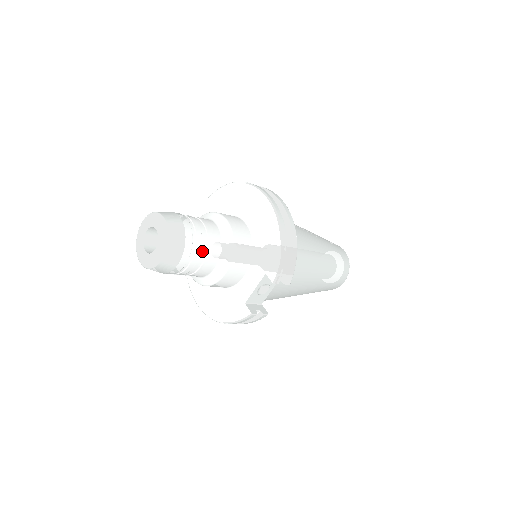
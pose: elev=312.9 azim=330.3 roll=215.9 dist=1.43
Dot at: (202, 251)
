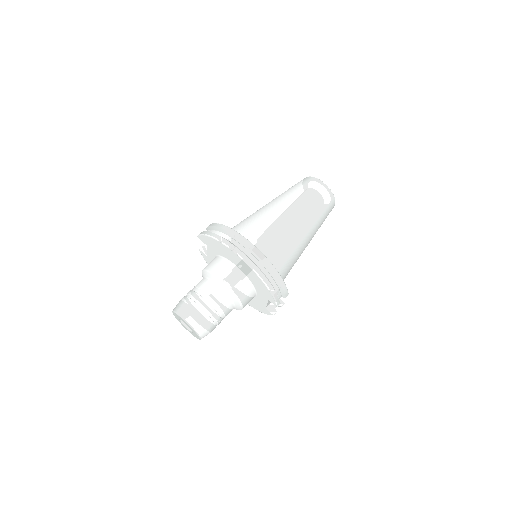
Dot at: (220, 315)
